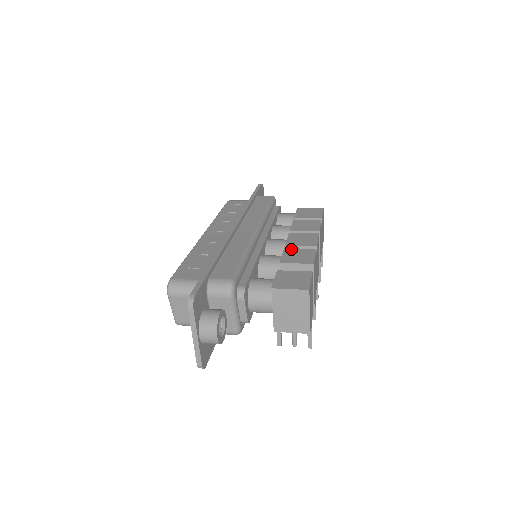
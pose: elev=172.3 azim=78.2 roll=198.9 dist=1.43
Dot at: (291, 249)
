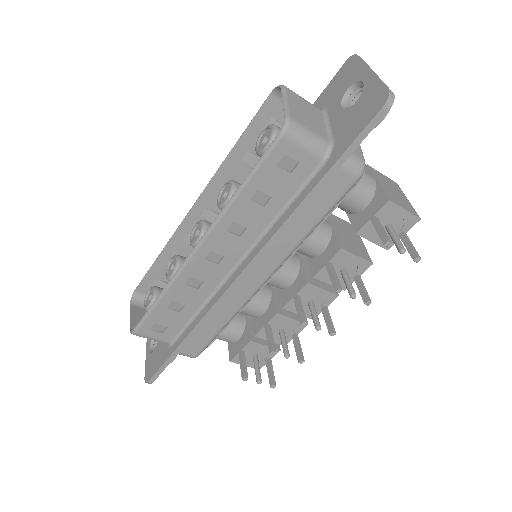
Dot at: occluded
